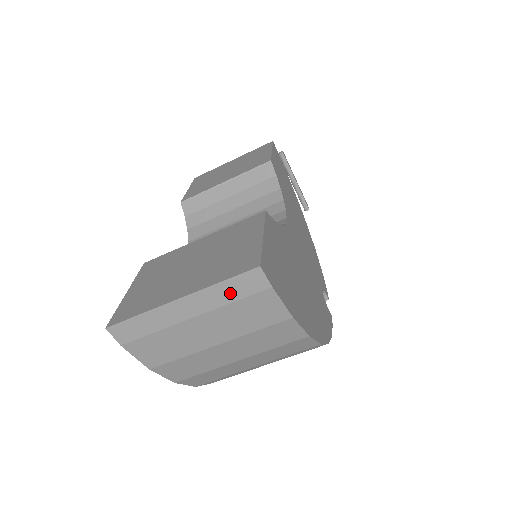
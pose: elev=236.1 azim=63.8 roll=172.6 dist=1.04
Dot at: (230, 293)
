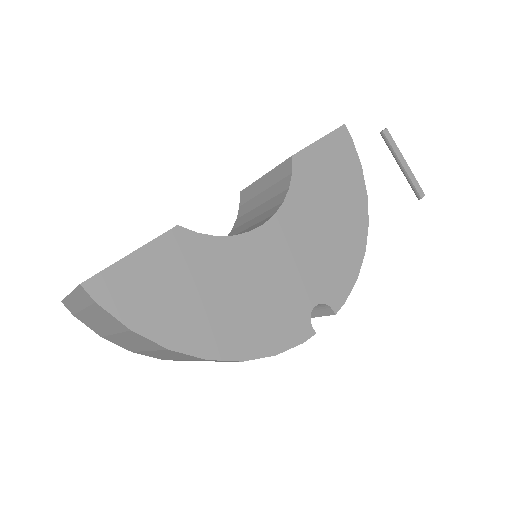
Dot at: (83, 299)
